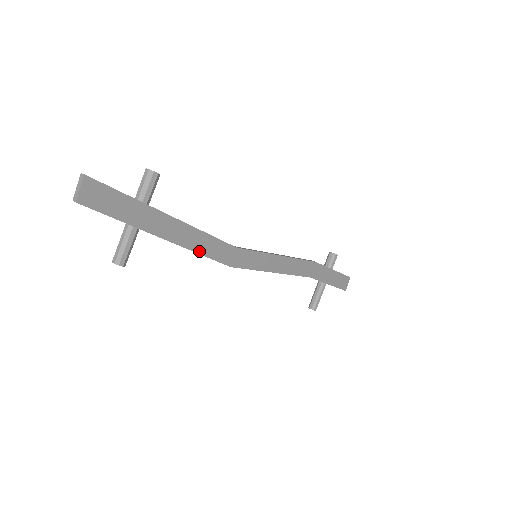
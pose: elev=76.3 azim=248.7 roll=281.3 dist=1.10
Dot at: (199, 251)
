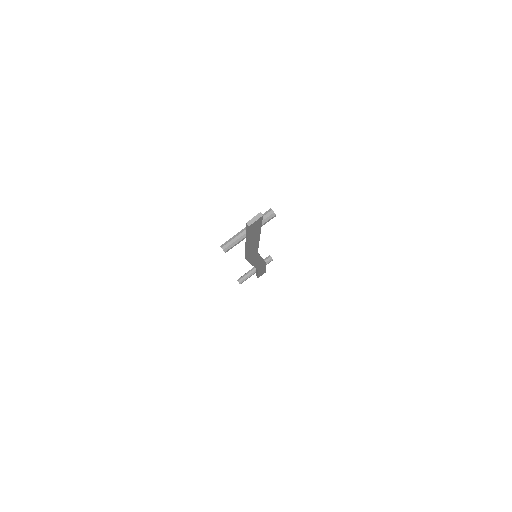
Dot at: (249, 252)
